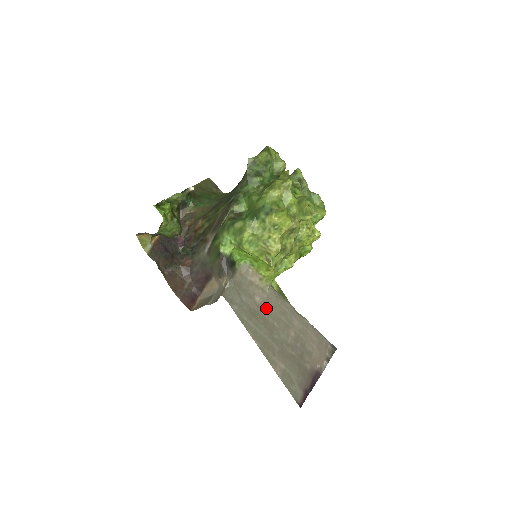
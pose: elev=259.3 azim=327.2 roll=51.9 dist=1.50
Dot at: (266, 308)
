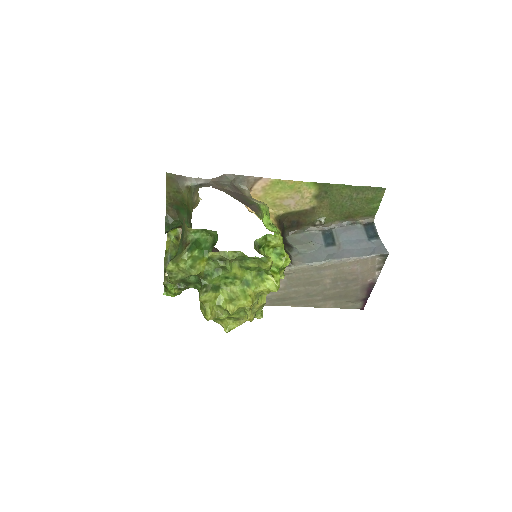
Dot at: (292, 285)
